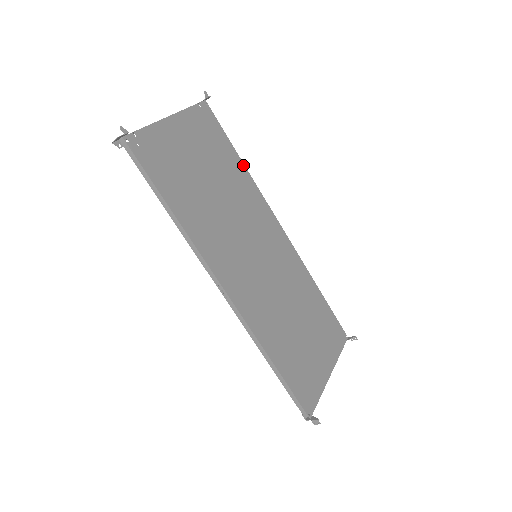
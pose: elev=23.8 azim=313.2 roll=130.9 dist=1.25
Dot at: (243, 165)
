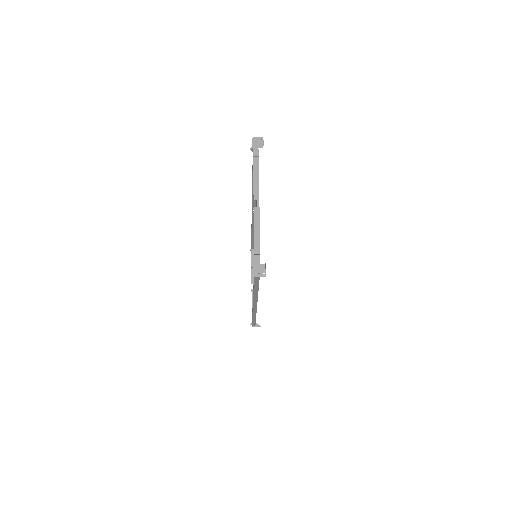
Dot at: occluded
